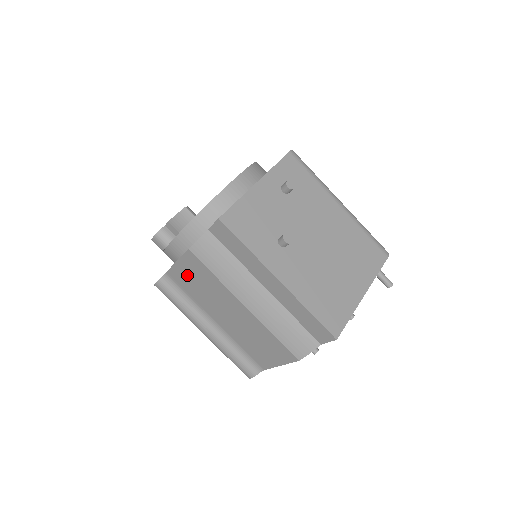
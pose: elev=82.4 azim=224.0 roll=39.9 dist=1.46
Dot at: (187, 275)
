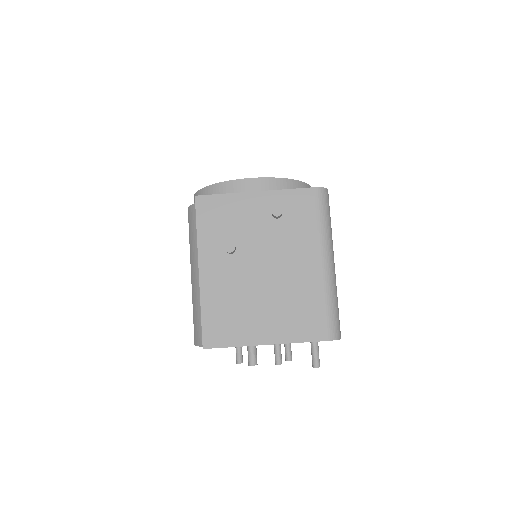
Dot at: occluded
